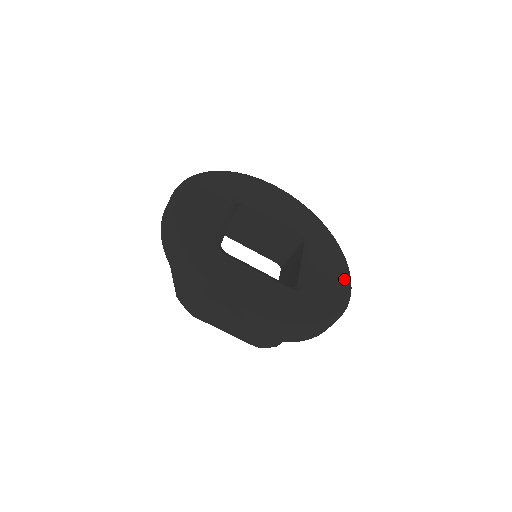
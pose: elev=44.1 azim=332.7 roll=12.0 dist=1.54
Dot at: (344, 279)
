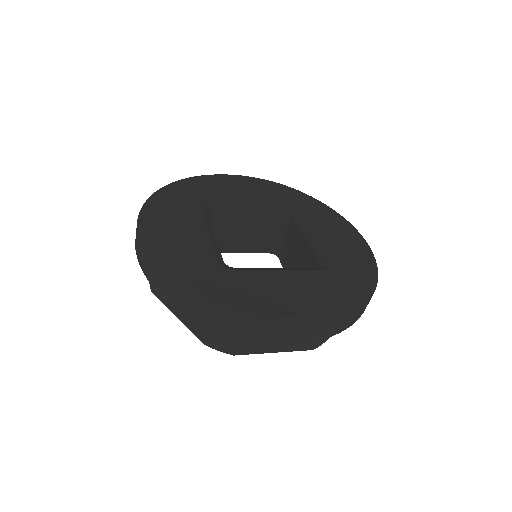
Dot at: (354, 234)
